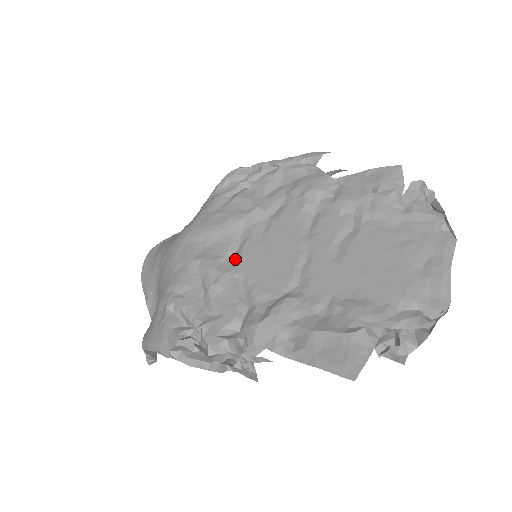
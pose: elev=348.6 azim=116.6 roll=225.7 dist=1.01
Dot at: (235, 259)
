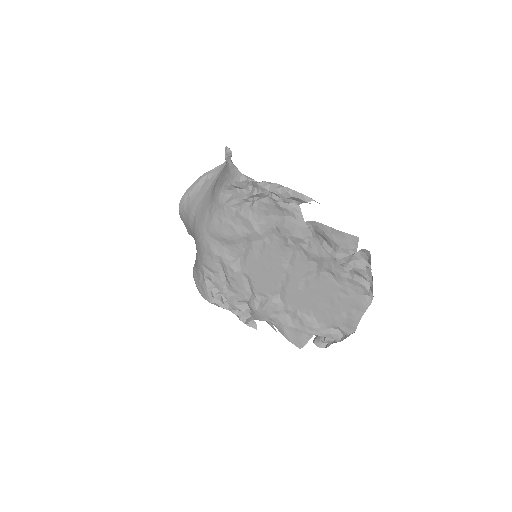
Dot at: (242, 262)
